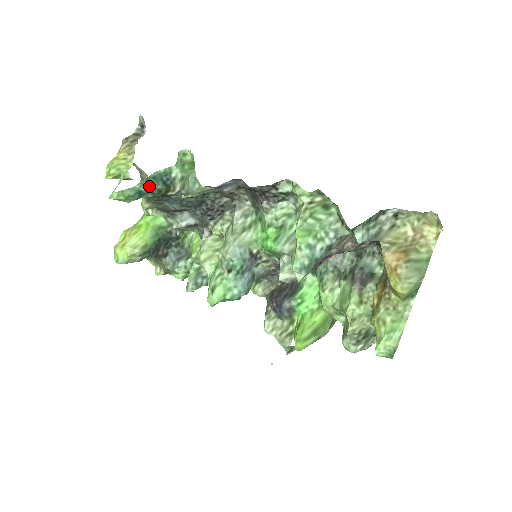
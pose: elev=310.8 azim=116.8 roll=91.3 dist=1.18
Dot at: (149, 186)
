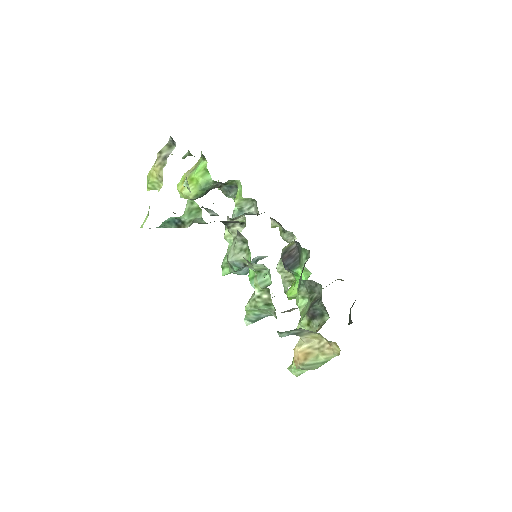
Dot at: (165, 226)
